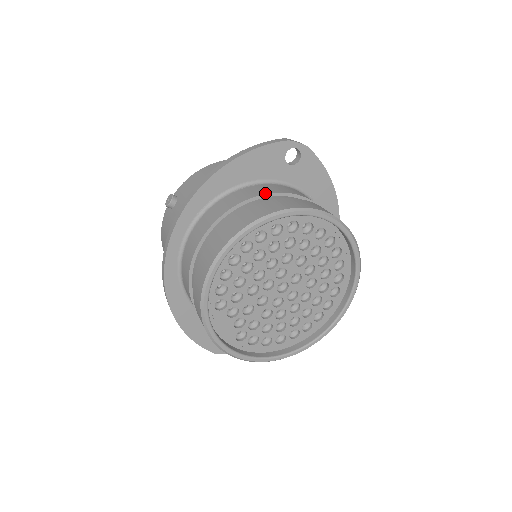
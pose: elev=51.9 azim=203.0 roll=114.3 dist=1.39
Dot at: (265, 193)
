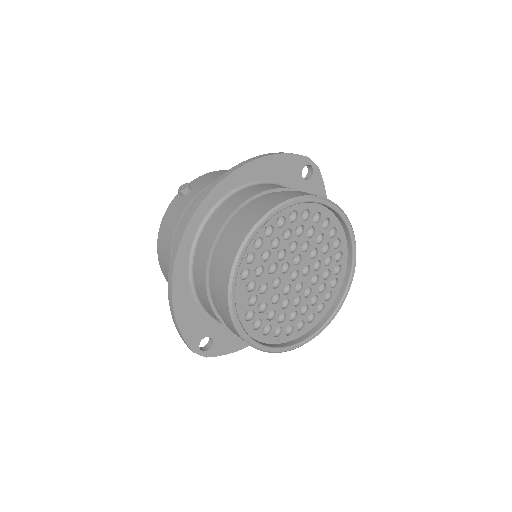
Dot at: occluded
